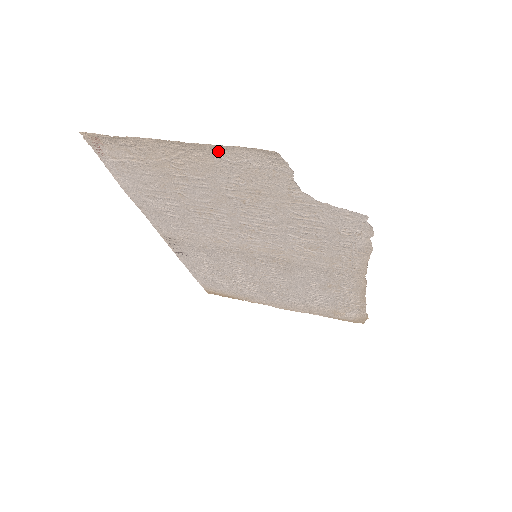
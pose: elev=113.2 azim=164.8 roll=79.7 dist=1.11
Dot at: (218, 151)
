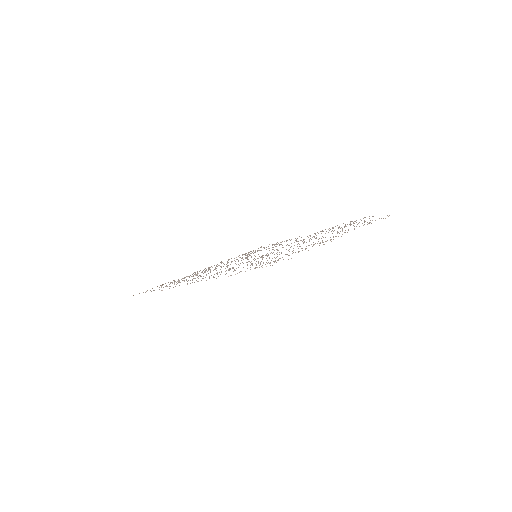
Dot at: occluded
